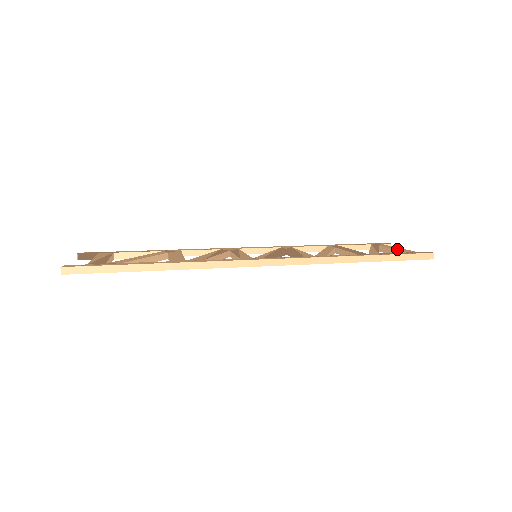
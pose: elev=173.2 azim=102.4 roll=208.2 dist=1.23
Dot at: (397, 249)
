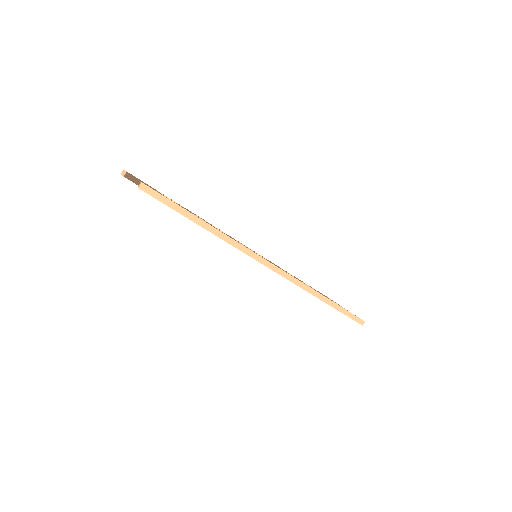
Dot at: (341, 306)
